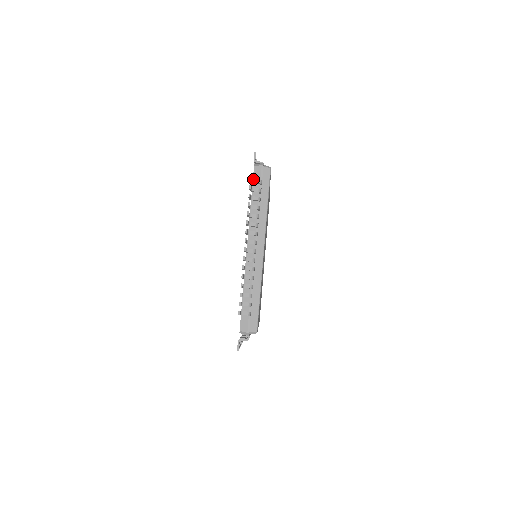
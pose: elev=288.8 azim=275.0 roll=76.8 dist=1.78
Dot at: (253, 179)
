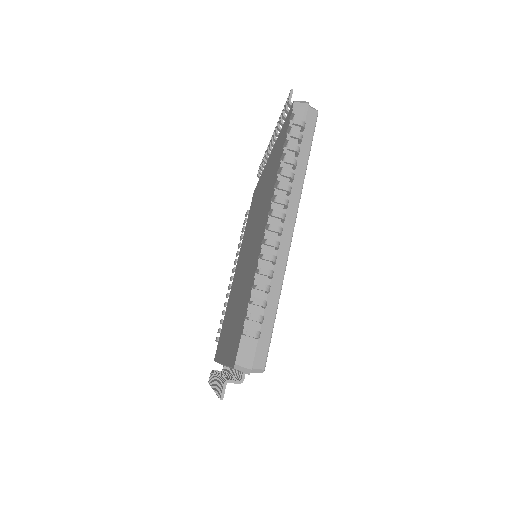
Dot at: (228, 382)
